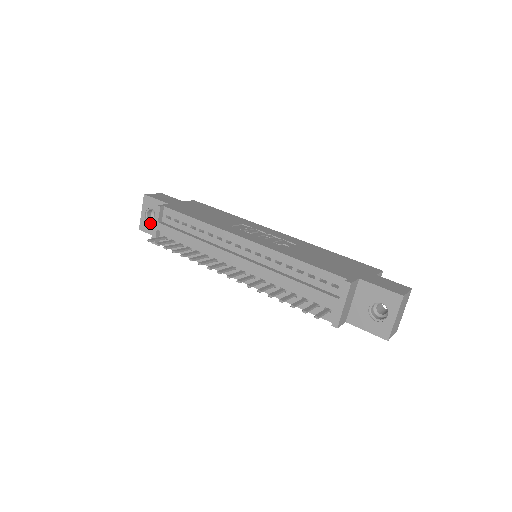
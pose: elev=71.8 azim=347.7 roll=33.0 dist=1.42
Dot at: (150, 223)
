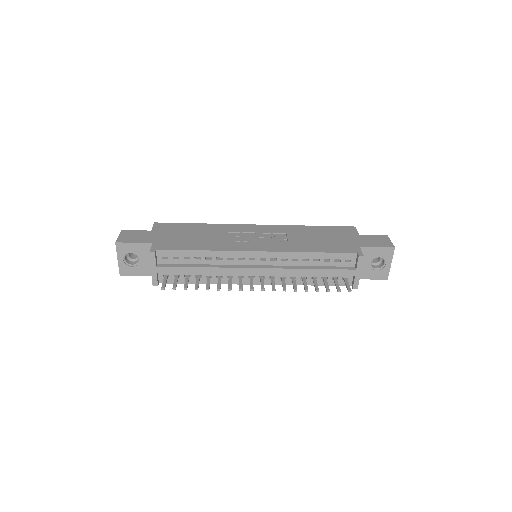
Dot at: (132, 266)
